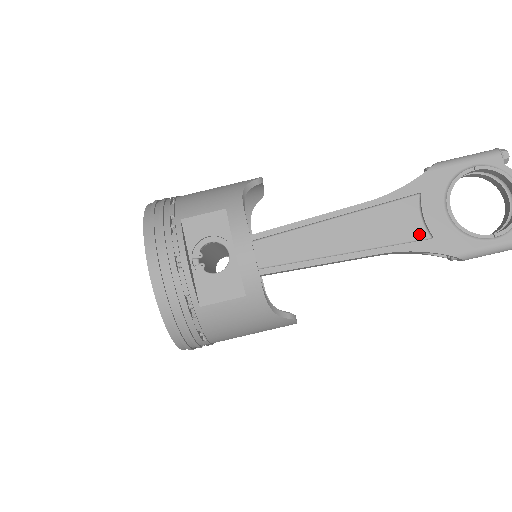
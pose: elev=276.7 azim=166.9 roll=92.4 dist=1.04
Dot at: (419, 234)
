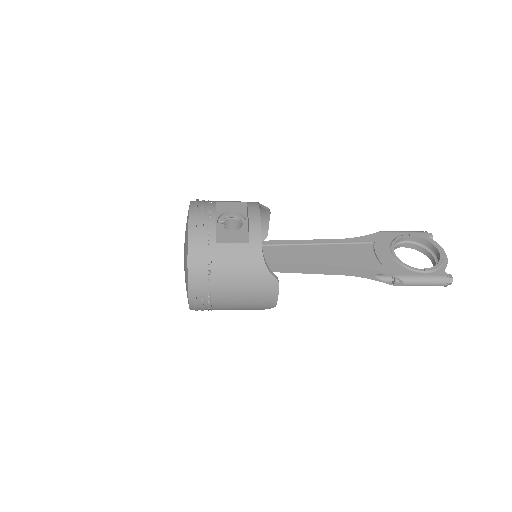
Dot at: (372, 262)
